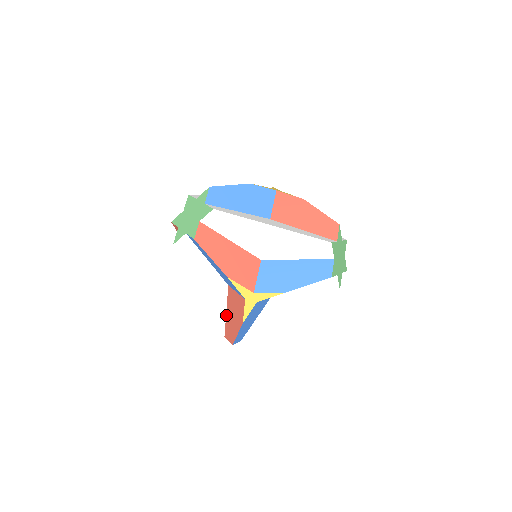
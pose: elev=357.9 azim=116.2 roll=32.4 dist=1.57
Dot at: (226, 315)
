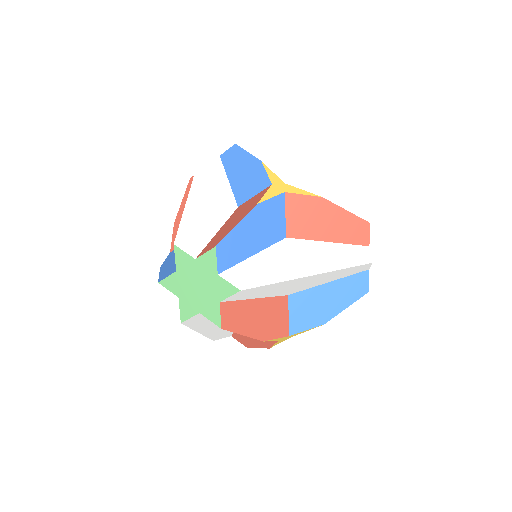
Dot at: occluded
